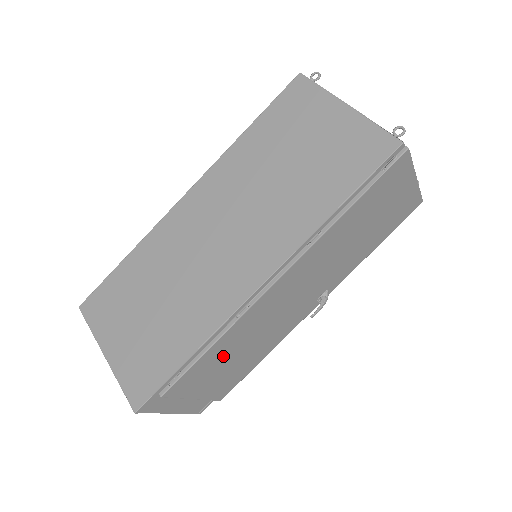
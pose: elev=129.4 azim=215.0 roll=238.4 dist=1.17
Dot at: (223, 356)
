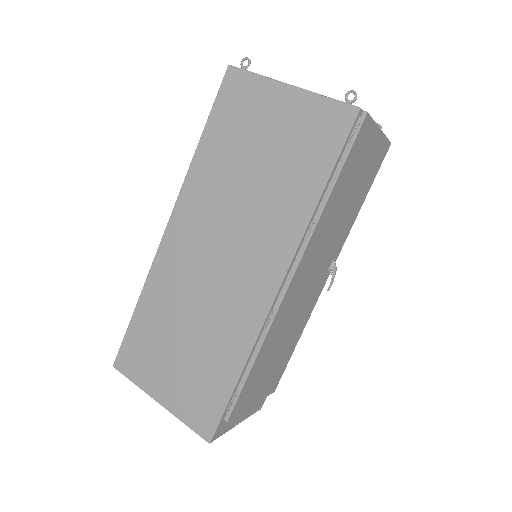
Dot at: (265, 362)
